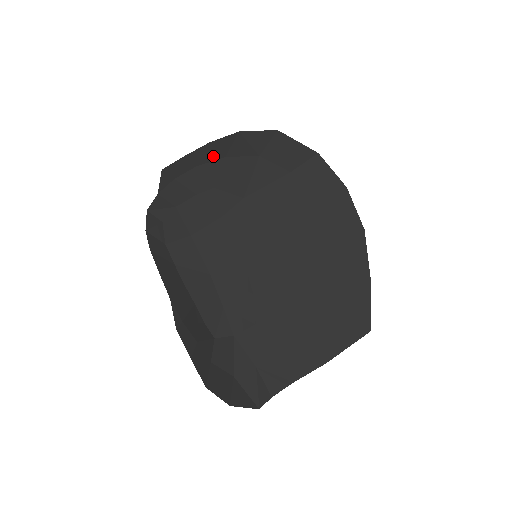
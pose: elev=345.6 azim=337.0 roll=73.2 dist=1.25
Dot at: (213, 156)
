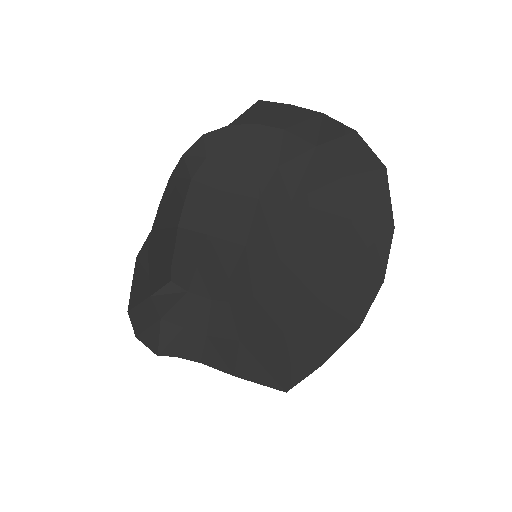
Dot at: (309, 133)
